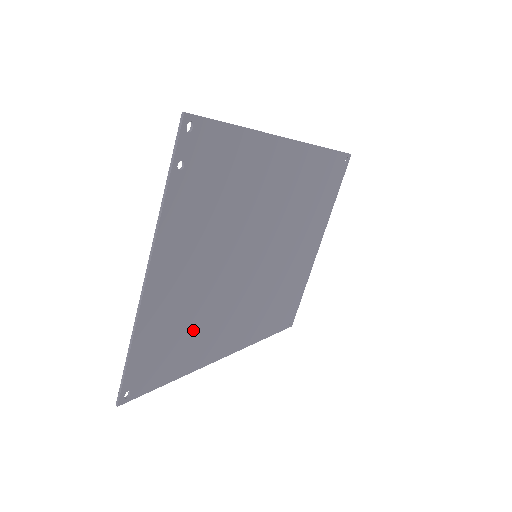
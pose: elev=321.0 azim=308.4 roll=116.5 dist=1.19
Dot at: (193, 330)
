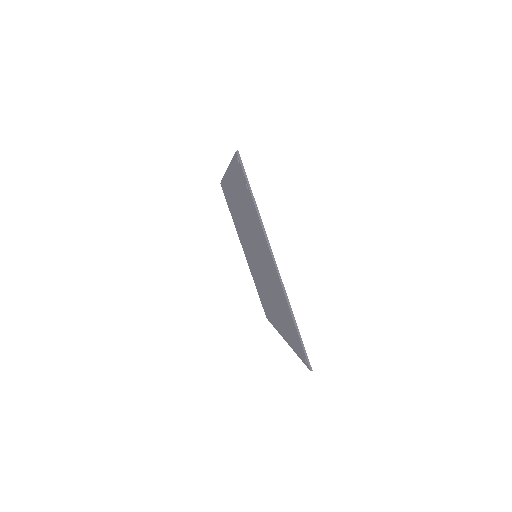
Dot at: occluded
